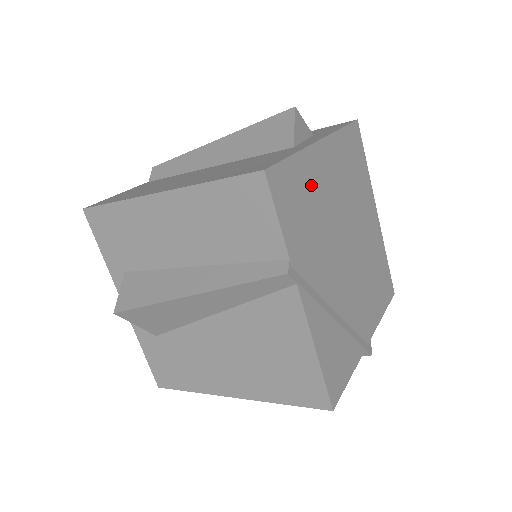
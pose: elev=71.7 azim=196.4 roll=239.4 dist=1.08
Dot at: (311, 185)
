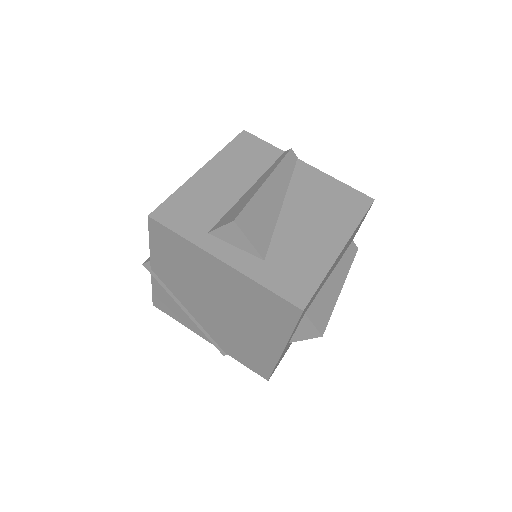
Dot at: occluded
